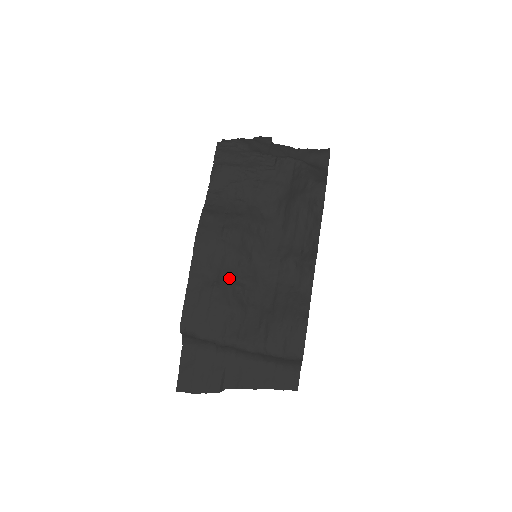
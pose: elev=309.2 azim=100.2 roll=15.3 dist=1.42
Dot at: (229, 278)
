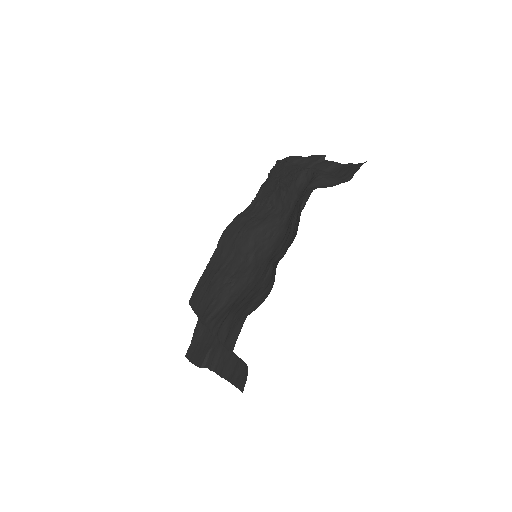
Dot at: (229, 270)
